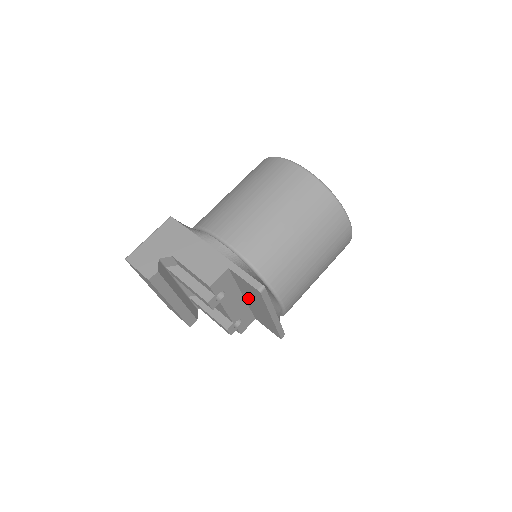
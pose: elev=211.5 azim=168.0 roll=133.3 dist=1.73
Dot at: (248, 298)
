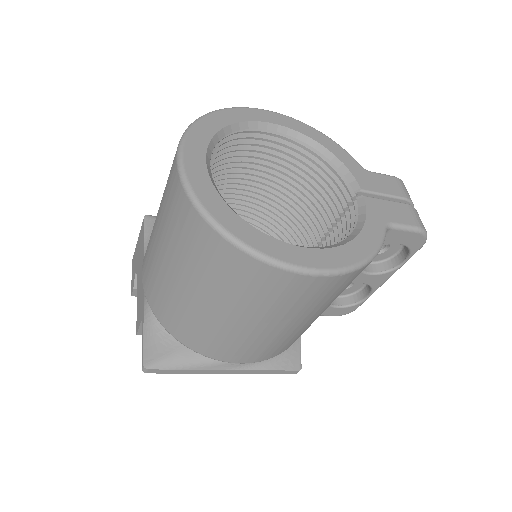
Dot at: occluded
